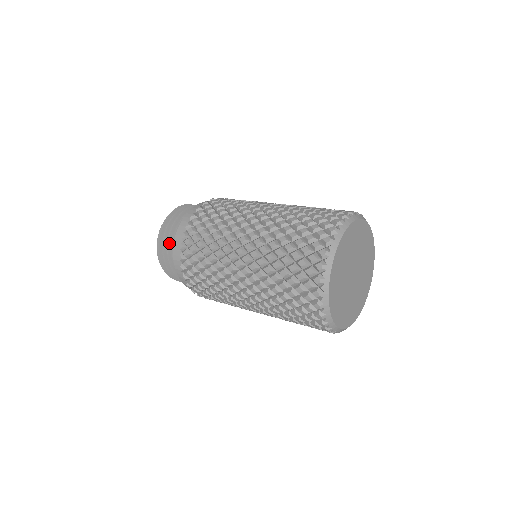
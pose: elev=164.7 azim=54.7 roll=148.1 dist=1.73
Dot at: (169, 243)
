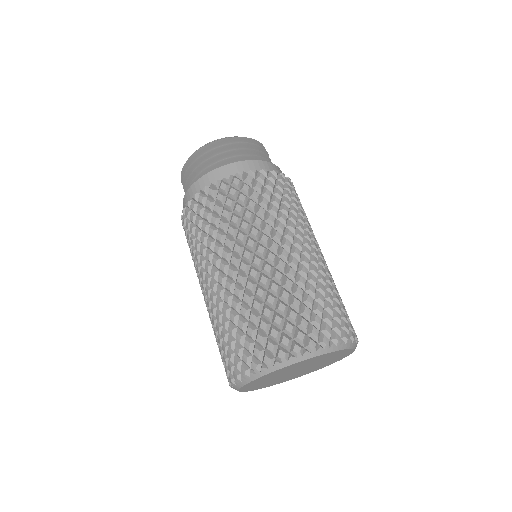
Dot at: occluded
